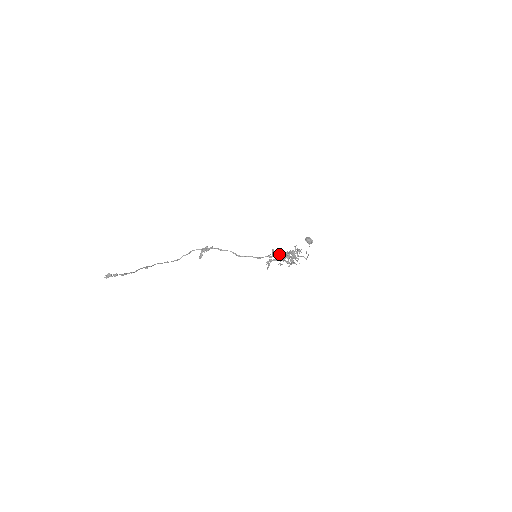
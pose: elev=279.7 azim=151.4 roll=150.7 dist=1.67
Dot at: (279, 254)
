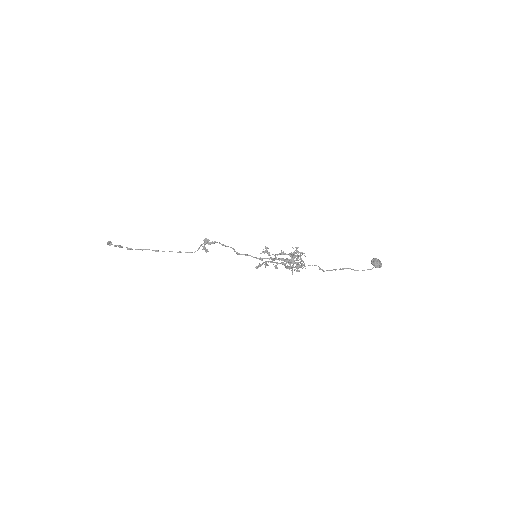
Dot at: (273, 254)
